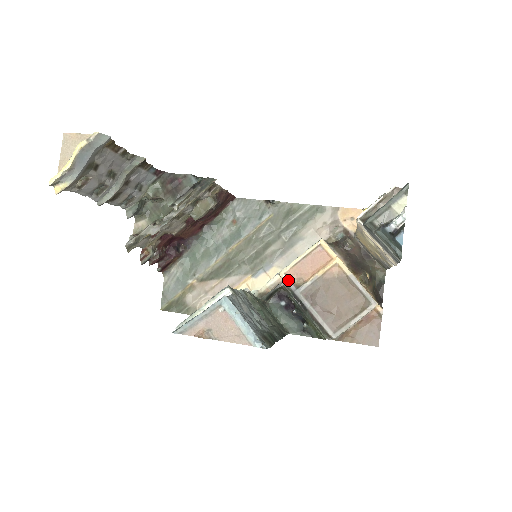
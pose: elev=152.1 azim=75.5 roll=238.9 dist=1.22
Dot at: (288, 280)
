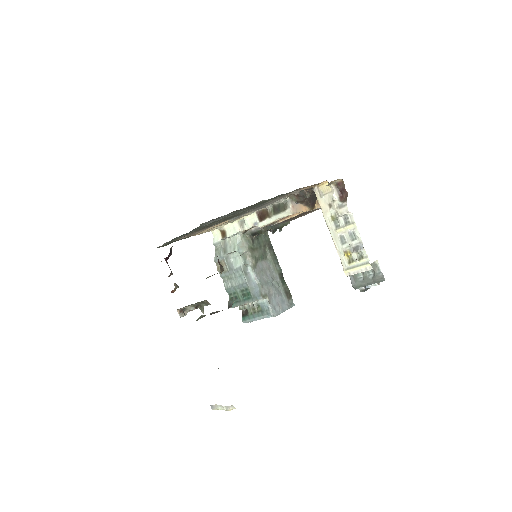
Dot at: occluded
